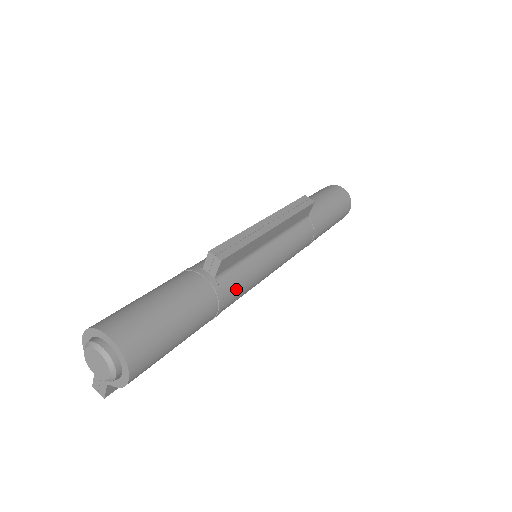
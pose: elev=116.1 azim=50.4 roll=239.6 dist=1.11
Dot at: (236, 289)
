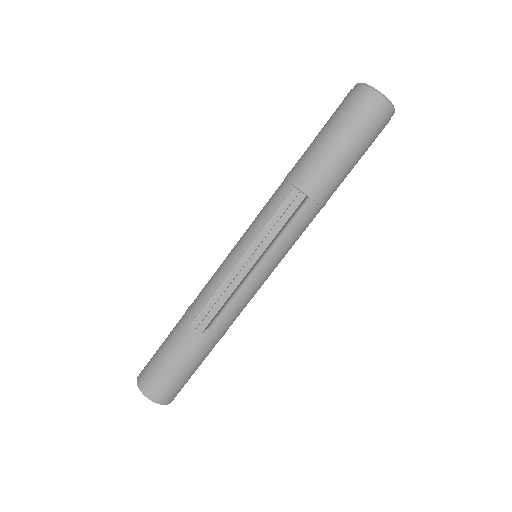
Dot at: (231, 320)
